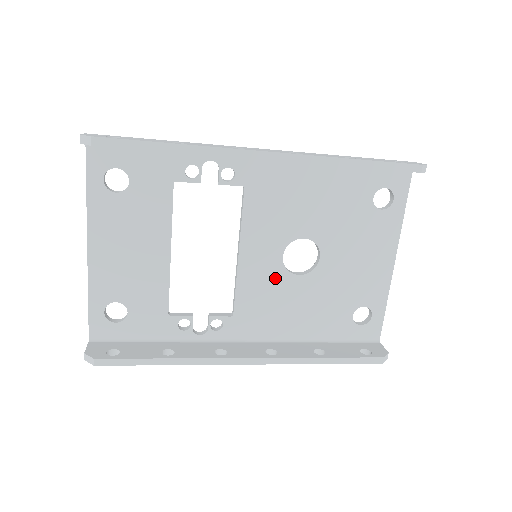
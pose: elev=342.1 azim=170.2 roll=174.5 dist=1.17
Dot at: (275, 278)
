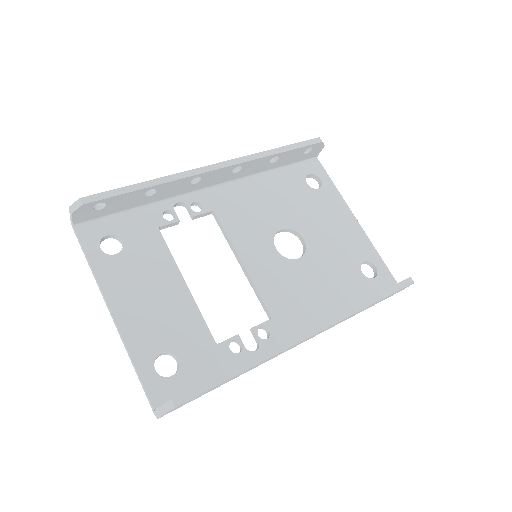
Dot at: (282, 269)
